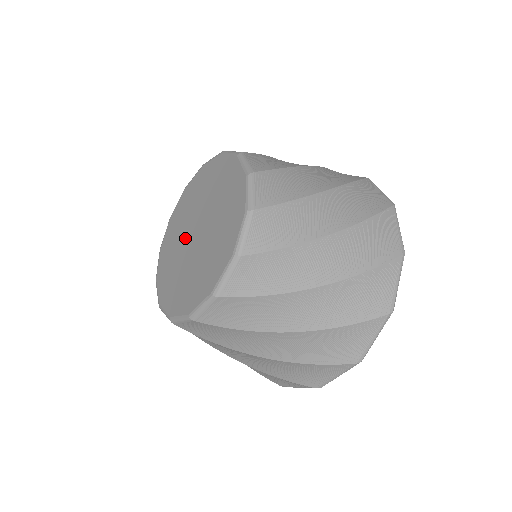
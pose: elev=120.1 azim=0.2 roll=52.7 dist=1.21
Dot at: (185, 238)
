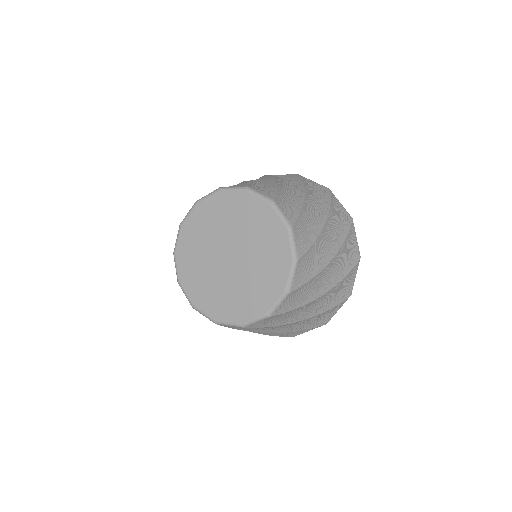
Dot at: (215, 264)
